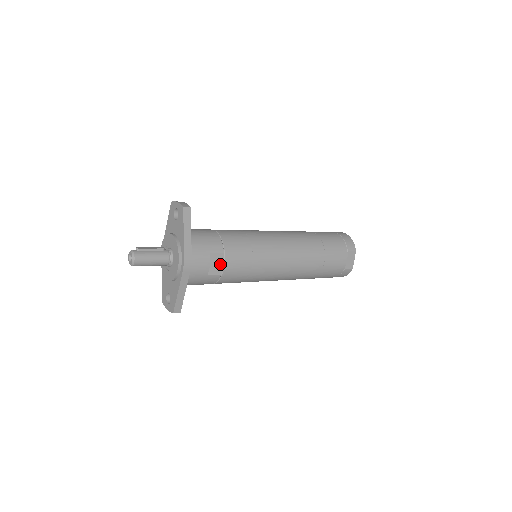
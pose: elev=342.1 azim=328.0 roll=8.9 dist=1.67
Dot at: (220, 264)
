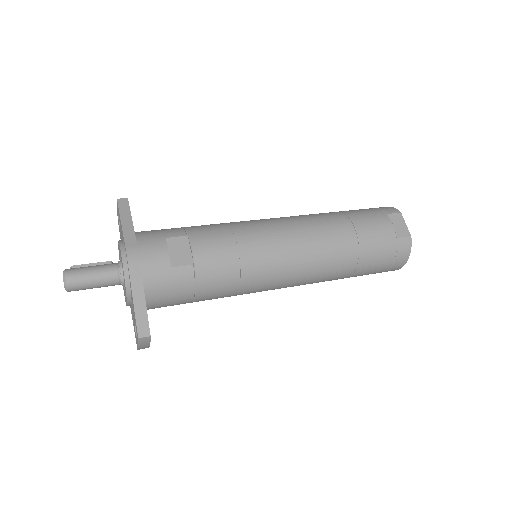
Dot at: (186, 251)
